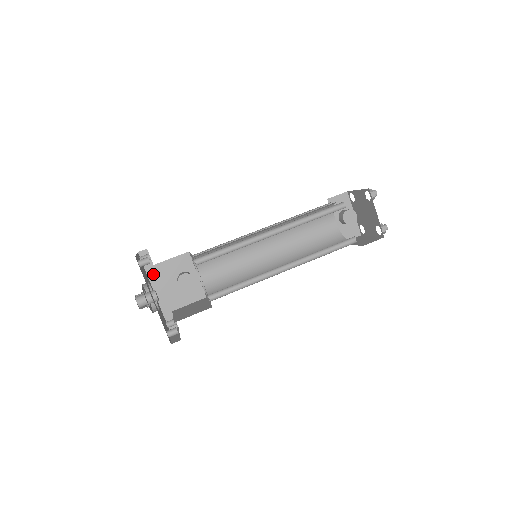
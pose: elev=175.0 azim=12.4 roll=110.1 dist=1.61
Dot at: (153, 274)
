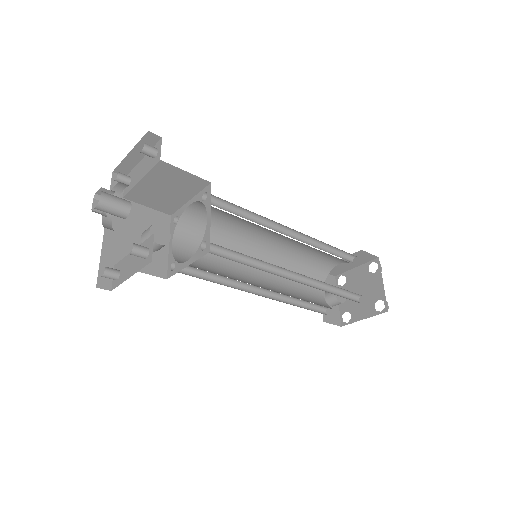
Dot at: occluded
